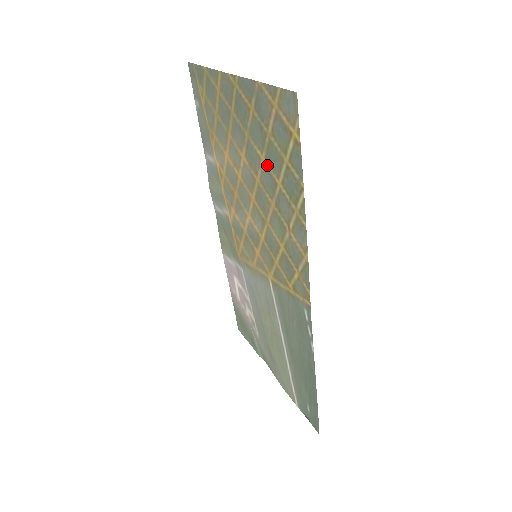
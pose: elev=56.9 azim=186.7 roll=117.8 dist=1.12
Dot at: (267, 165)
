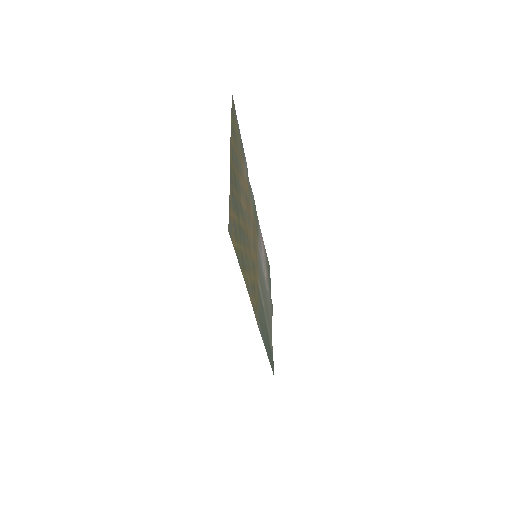
Dot at: (242, 230)
